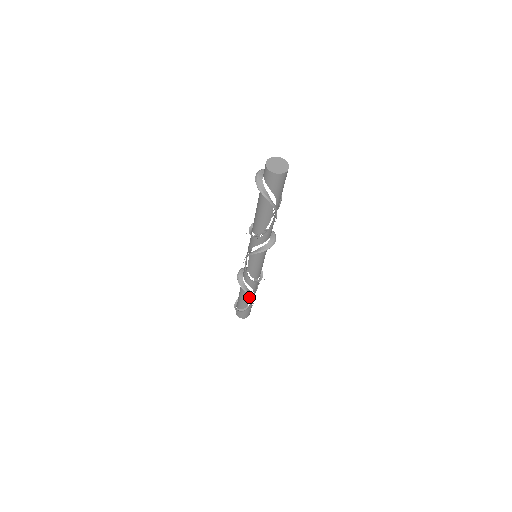
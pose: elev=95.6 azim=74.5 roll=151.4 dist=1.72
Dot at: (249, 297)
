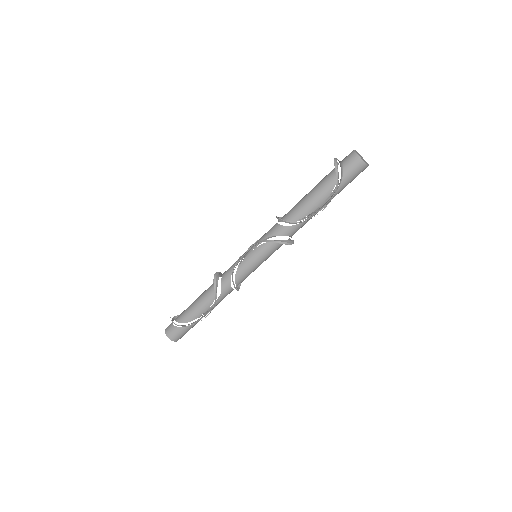
Dot at: (206, 307)
